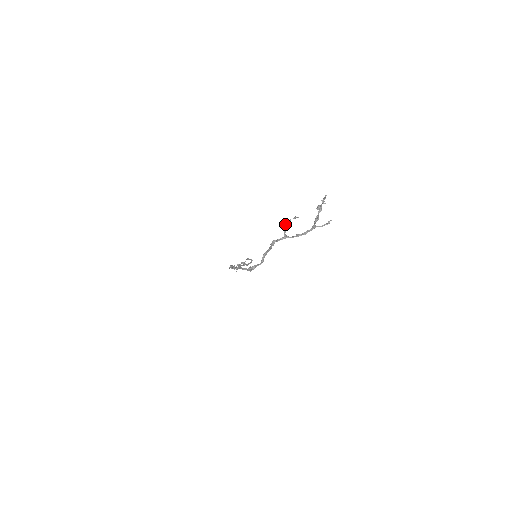
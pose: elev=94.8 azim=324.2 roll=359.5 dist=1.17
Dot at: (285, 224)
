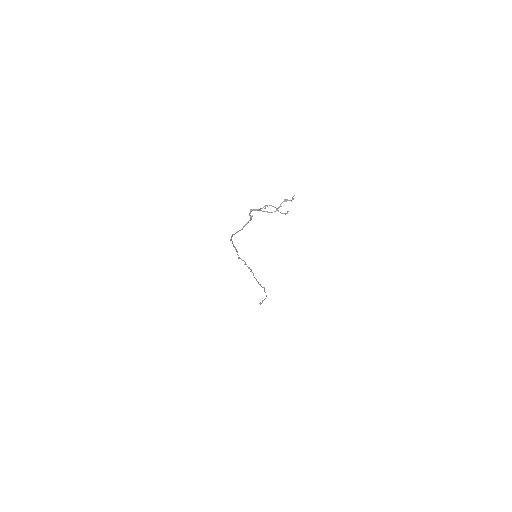
Dot at: occluded
